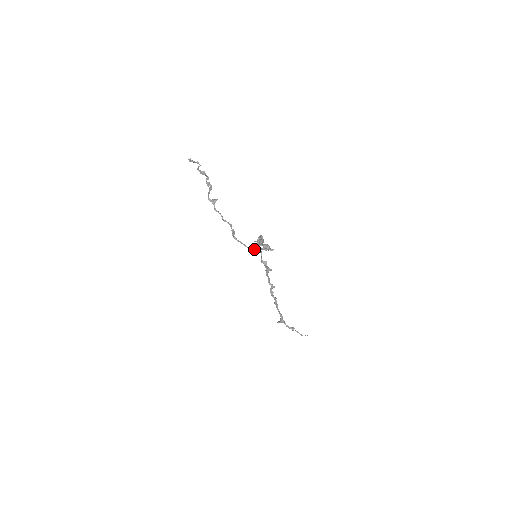
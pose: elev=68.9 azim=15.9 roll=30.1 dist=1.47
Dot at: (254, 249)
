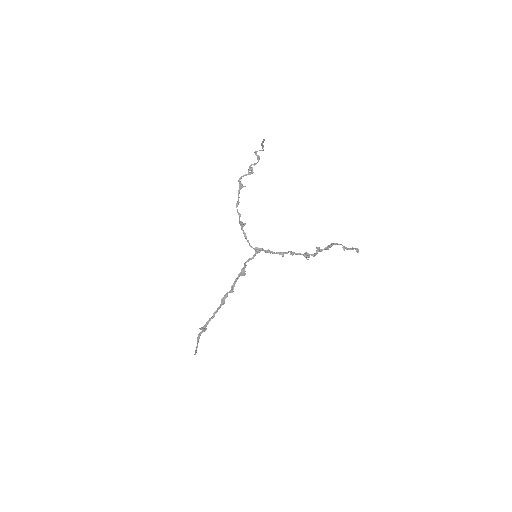
Dot at: (259, 249)
